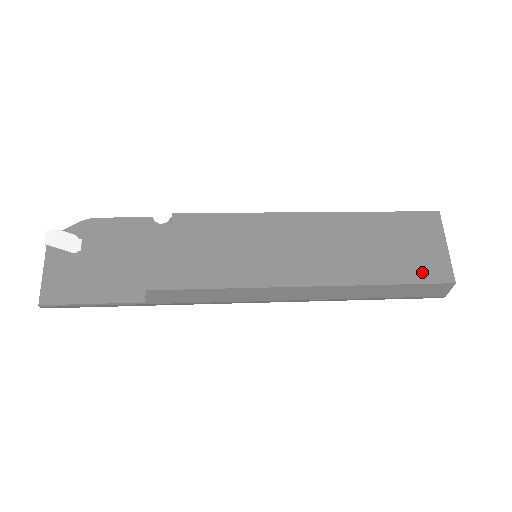
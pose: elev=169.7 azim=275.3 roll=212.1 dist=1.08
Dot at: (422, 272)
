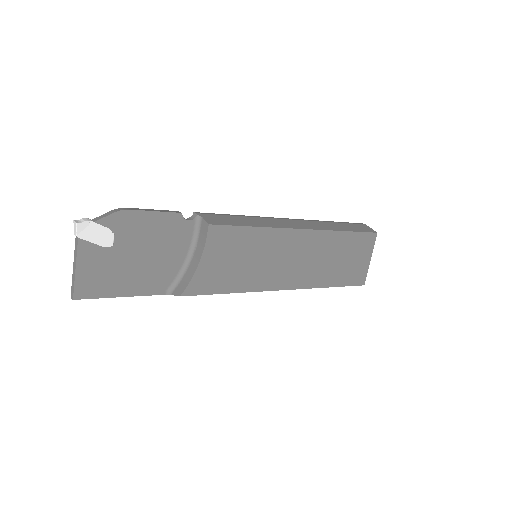
Dot at: (352, 278)
